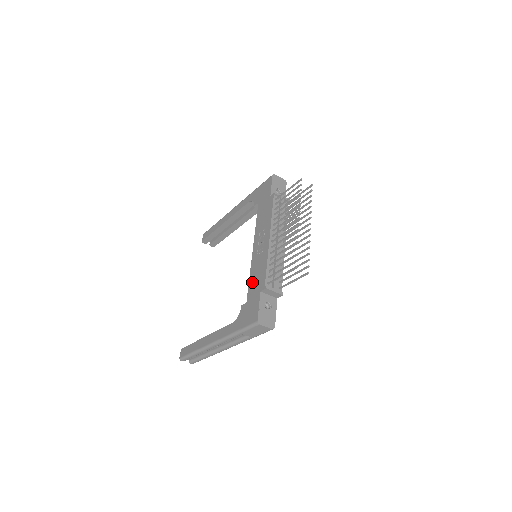
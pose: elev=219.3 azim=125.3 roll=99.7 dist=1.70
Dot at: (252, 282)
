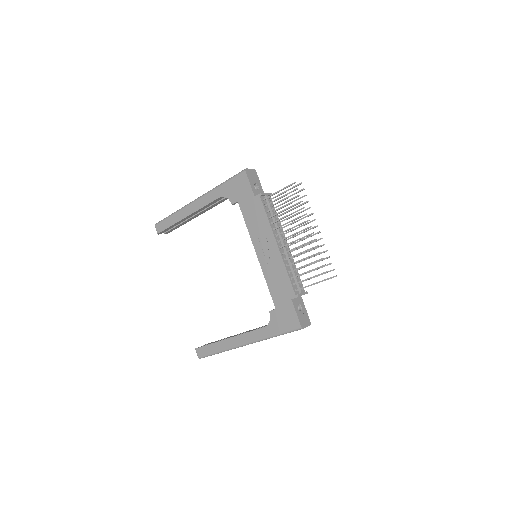
Dot at: (274, 289)
